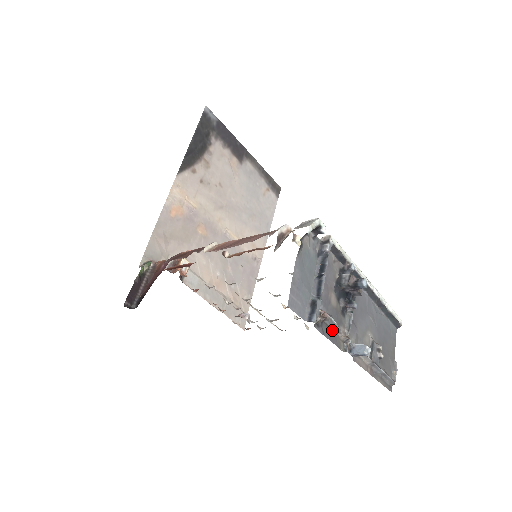
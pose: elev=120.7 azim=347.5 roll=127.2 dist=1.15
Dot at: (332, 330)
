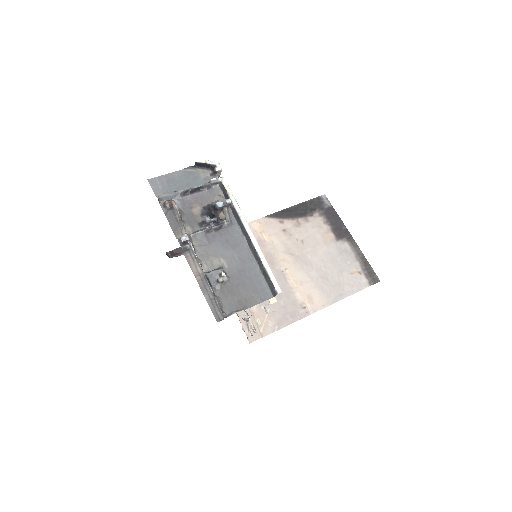
Dot at: (178, 221)
